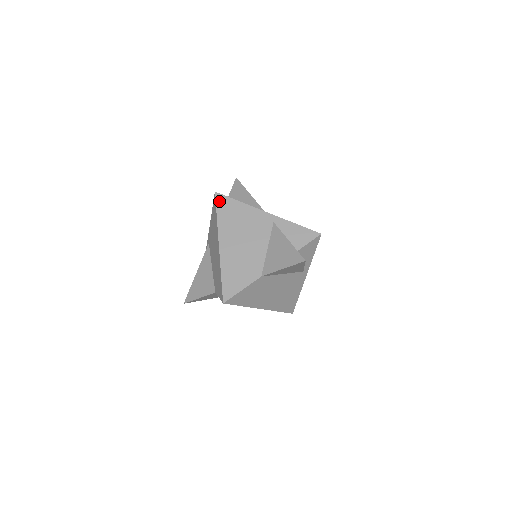
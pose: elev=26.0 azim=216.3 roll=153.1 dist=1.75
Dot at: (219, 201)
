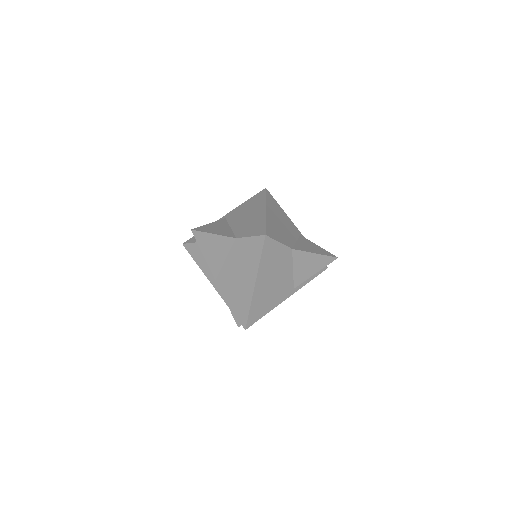
Dot at: (268, 193)
